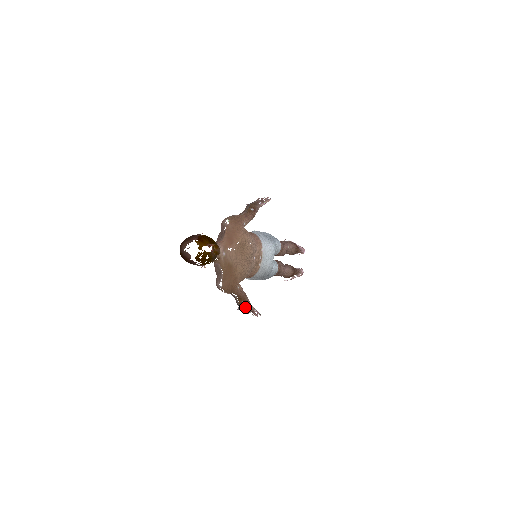
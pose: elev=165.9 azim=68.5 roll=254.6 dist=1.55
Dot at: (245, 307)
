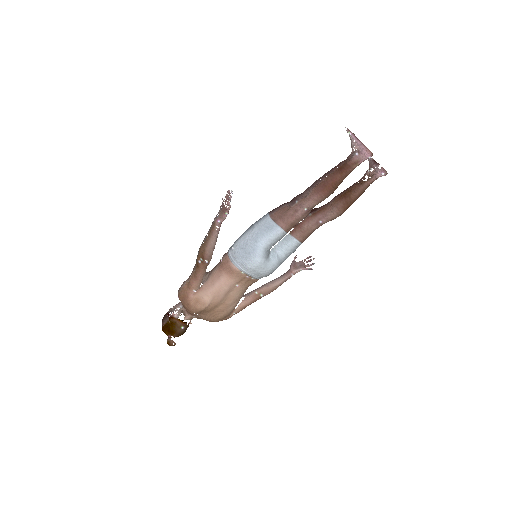
Dot at: (276, 287)
